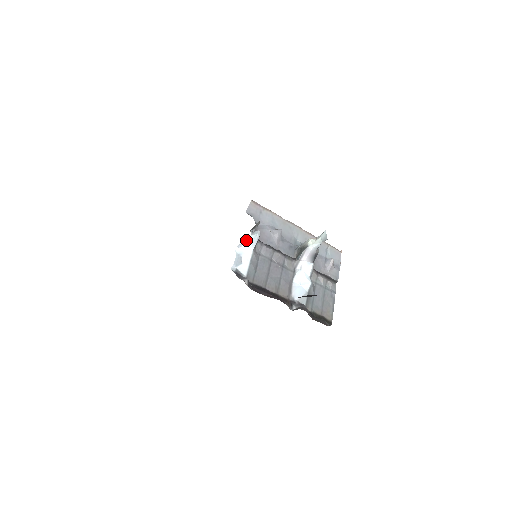
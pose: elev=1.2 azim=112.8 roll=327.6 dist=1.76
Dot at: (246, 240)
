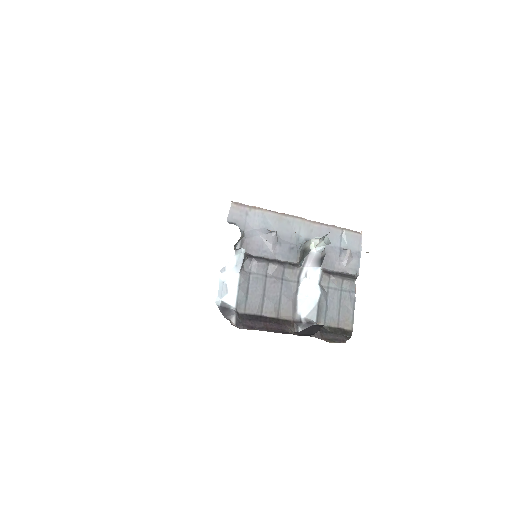
Dot at: (229, 262)
